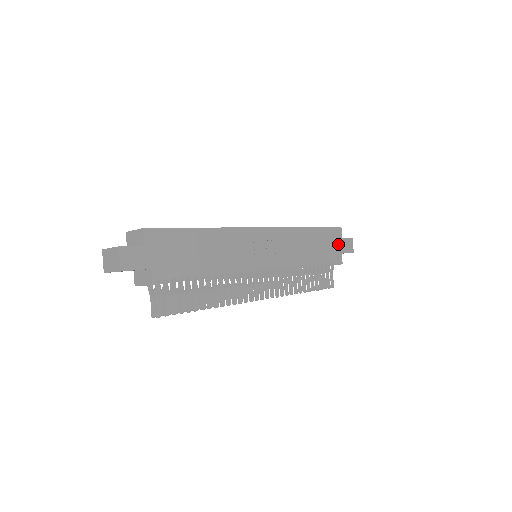
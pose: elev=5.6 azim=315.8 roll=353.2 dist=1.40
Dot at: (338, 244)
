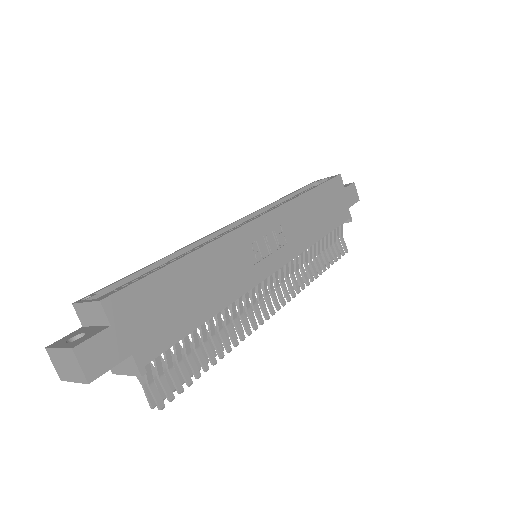
Dot at: (342, 198)
